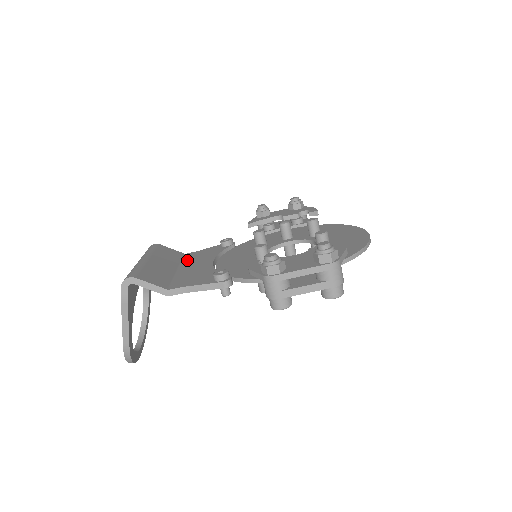
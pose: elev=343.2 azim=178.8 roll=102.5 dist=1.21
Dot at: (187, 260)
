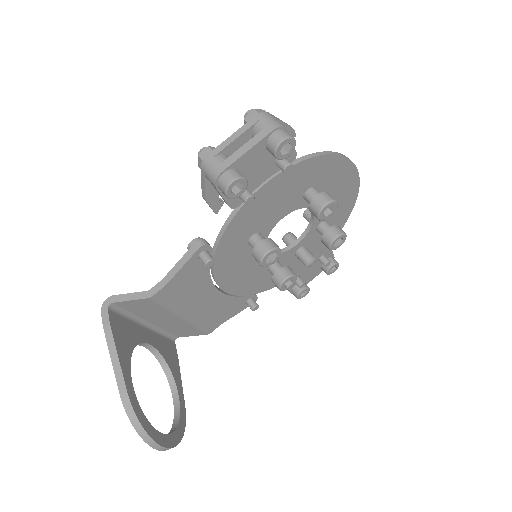
Dot at: occluded
